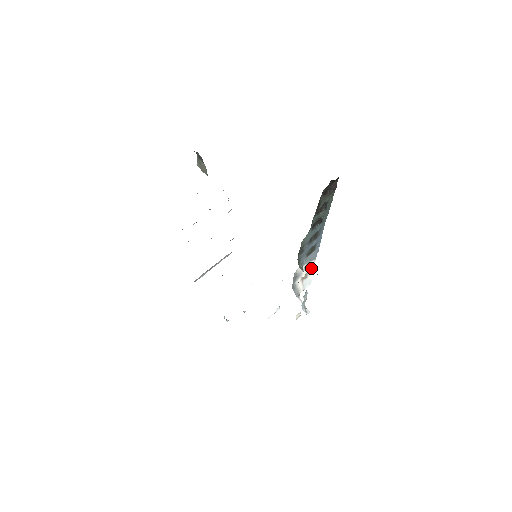
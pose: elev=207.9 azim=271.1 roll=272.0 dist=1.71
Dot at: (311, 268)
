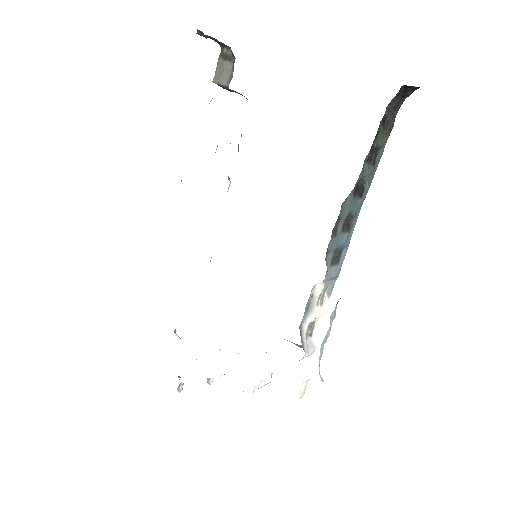
Dot at: (320, 316)
